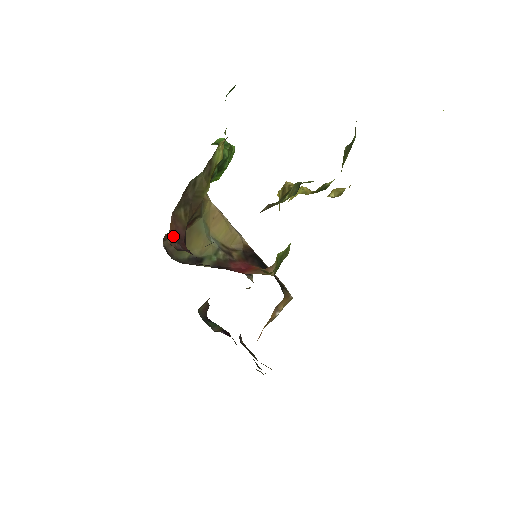
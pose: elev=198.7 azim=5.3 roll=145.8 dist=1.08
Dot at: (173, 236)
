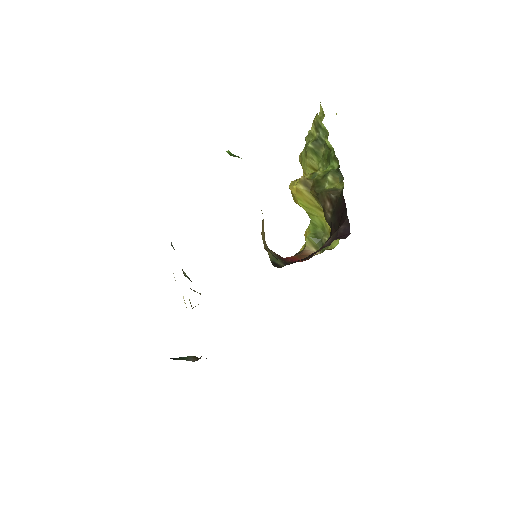
Dot at: occluded
